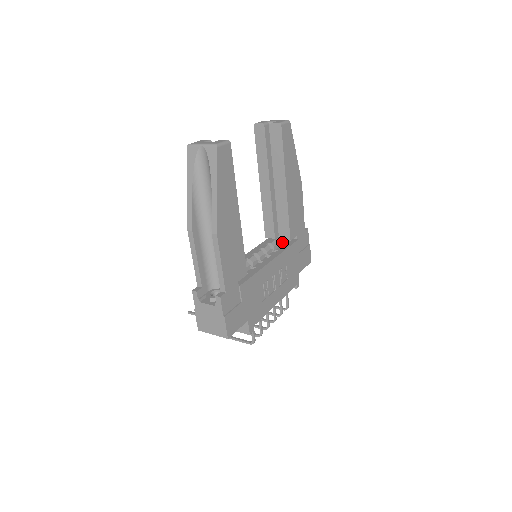
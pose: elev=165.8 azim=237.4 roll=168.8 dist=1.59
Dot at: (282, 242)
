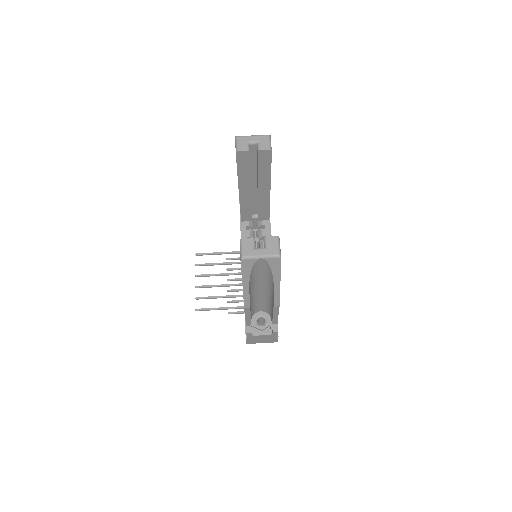
Dot at: (255, 217)
